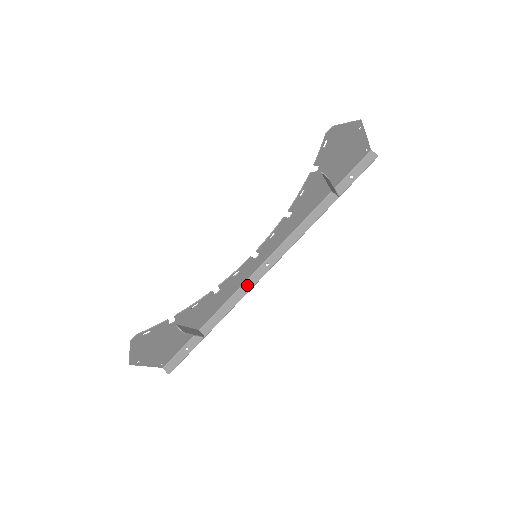
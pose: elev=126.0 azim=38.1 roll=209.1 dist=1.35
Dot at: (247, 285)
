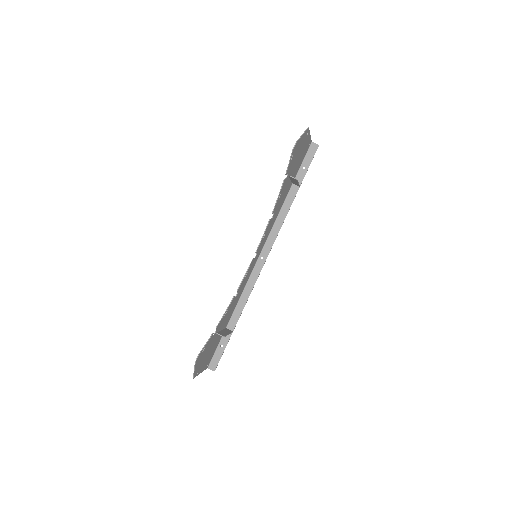
Dot at: (252, 279)
